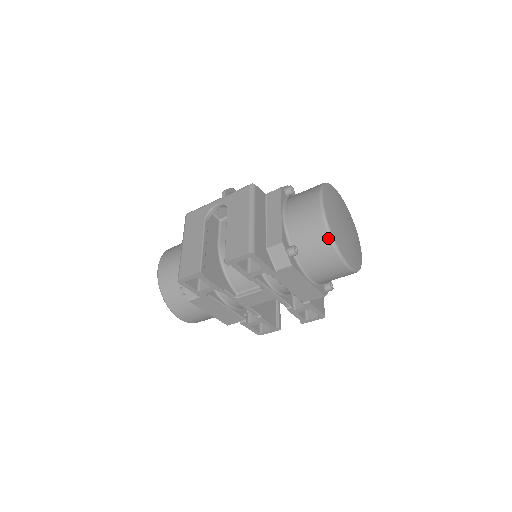
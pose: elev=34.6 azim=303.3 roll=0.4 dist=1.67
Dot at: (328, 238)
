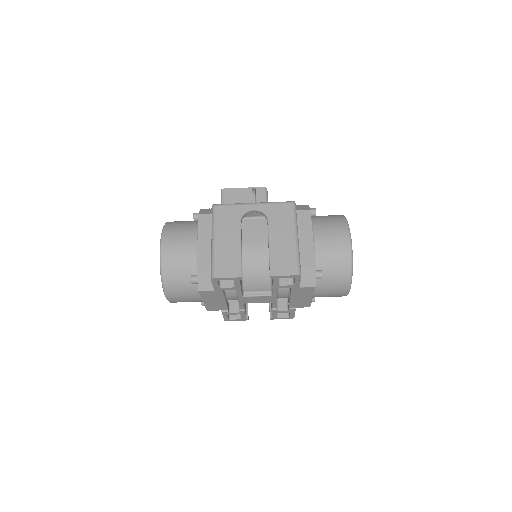
Dot at: (349, 272)
